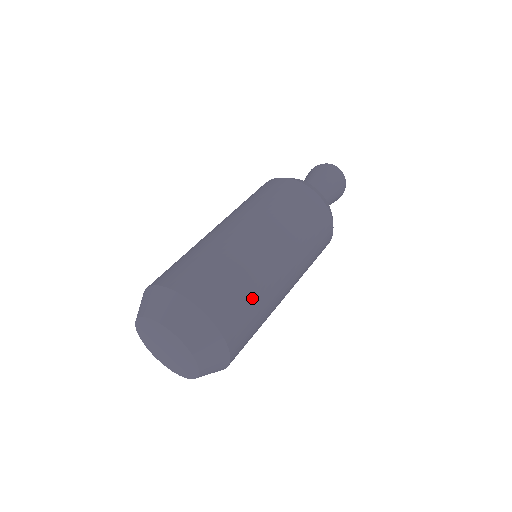
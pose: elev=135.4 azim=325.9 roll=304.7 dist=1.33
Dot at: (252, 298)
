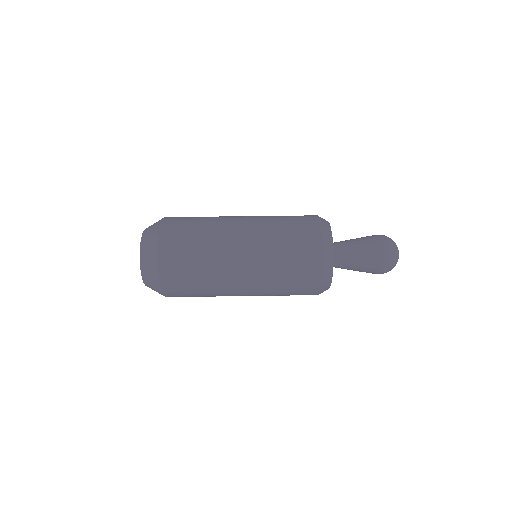
Dot at: (198, 237)
